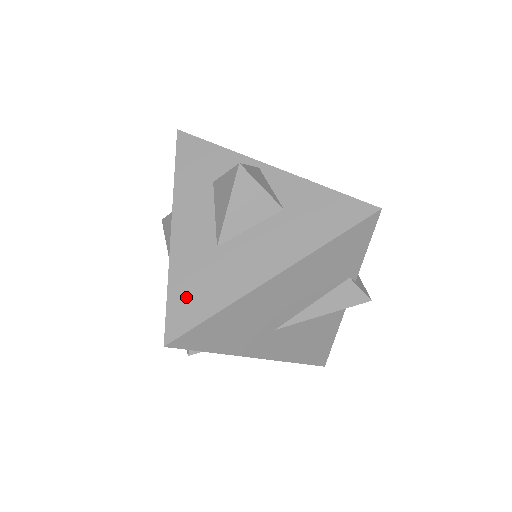
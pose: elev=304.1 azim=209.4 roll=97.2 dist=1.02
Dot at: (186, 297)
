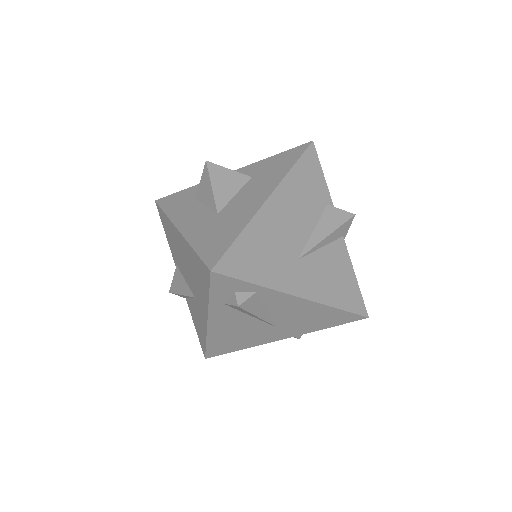
Dot at: (211, 243)
